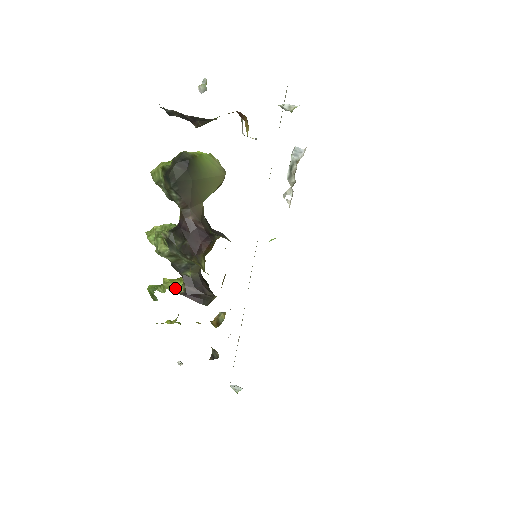
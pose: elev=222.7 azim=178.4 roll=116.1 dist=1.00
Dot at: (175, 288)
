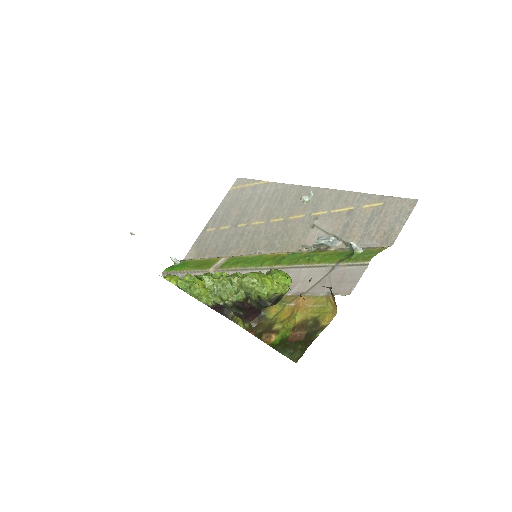
Dot at: (206, 302)
